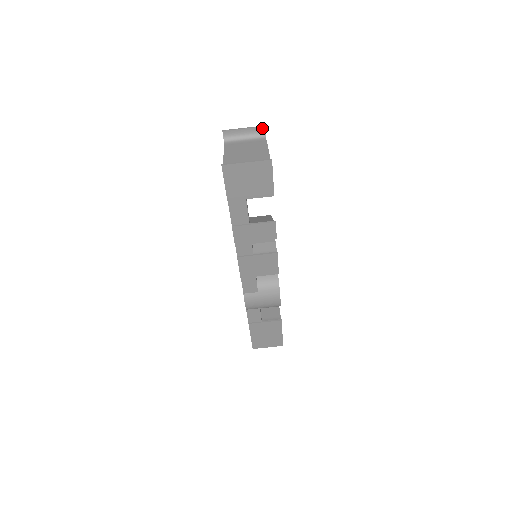
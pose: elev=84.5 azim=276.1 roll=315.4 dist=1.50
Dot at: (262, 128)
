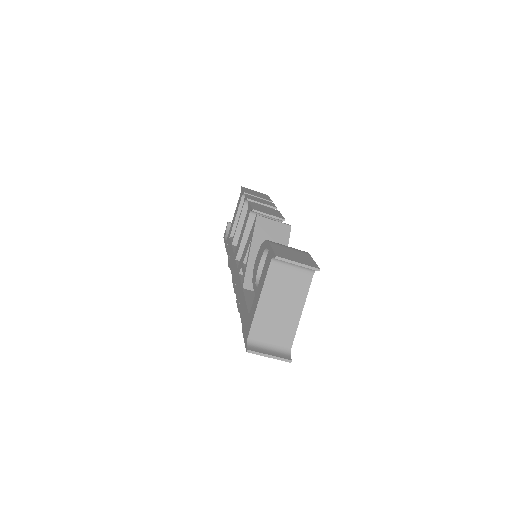
Dot at: (316, 270)
